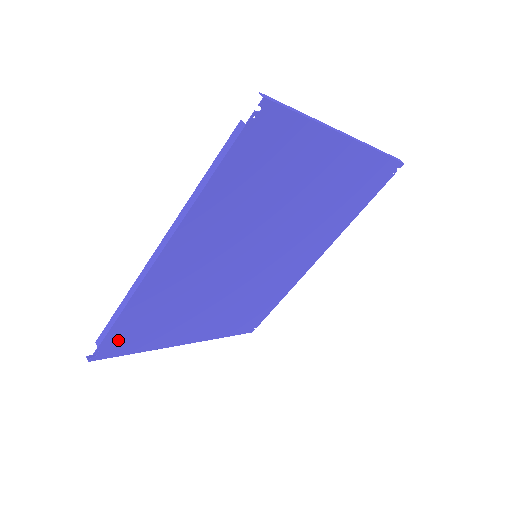
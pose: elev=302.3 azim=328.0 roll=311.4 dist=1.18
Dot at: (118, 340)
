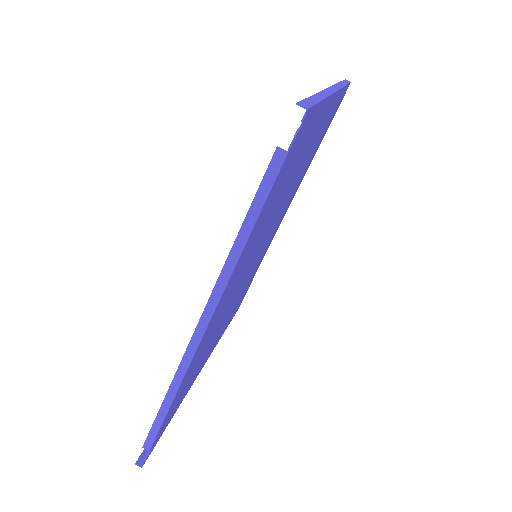
Dot at: (163, 427)
